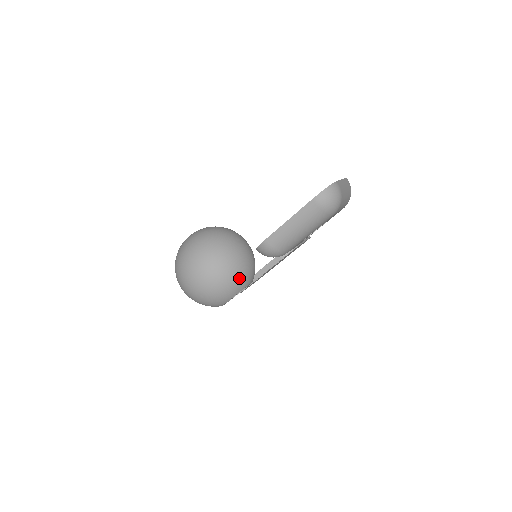
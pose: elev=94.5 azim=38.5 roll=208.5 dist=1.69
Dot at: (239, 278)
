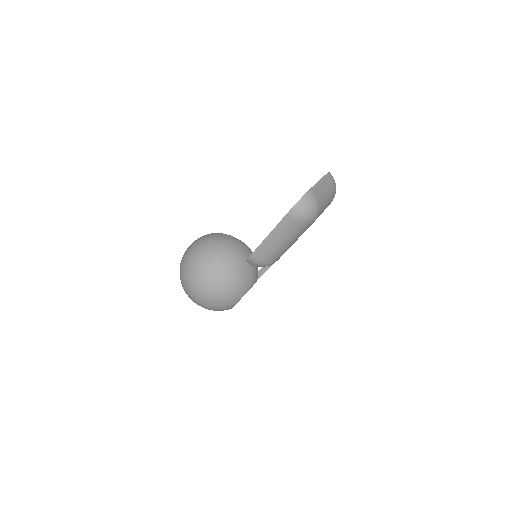
Dot at: (239, 285)
